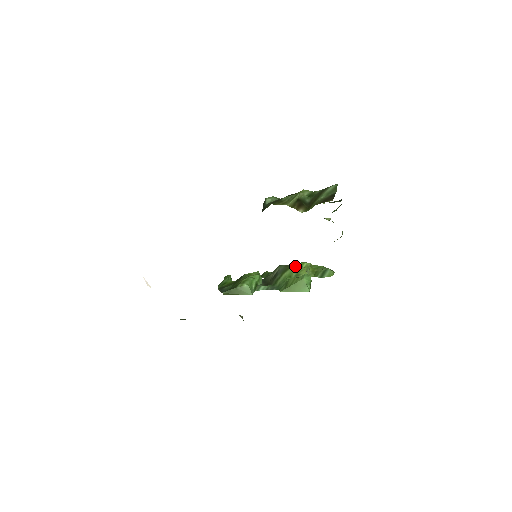
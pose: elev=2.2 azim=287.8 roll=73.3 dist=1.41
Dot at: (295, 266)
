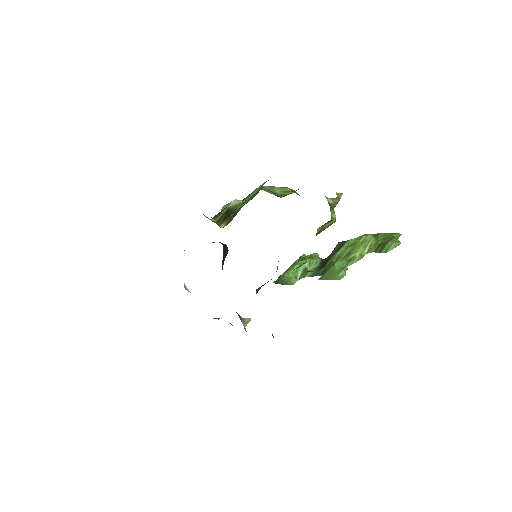
Dot at: (349, 243)
